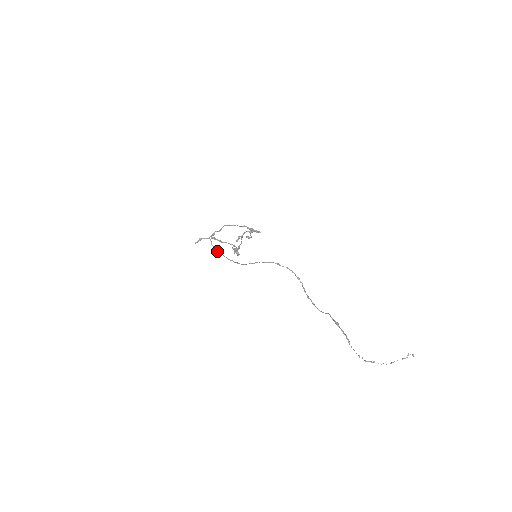
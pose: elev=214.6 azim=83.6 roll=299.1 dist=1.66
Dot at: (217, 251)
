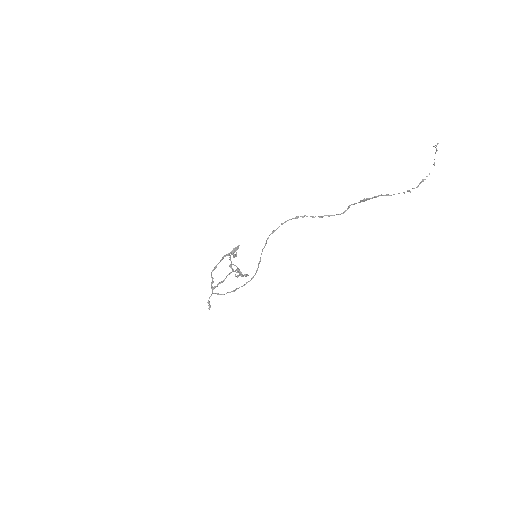
Dot at: occluded
